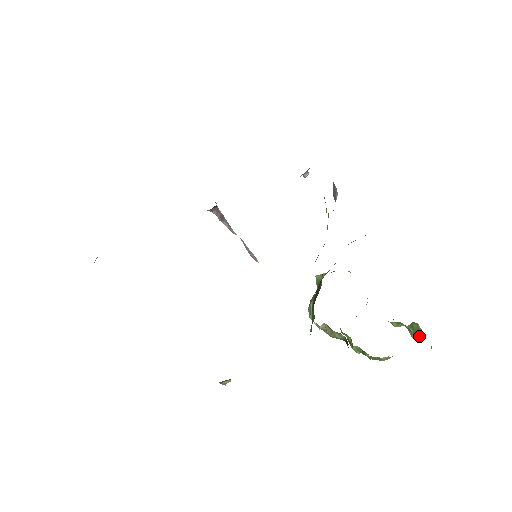
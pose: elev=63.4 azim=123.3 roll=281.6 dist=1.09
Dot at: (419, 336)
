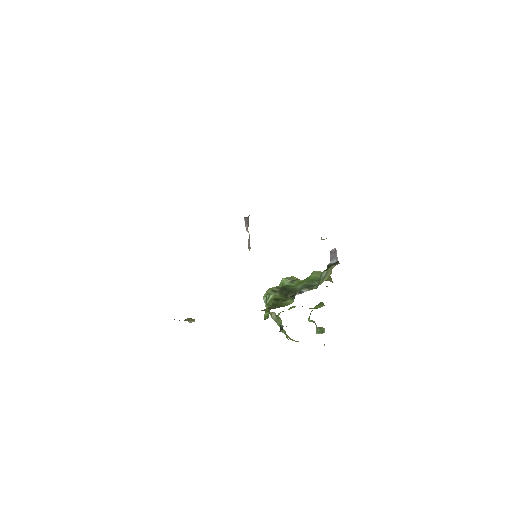
Dot at: occluded
